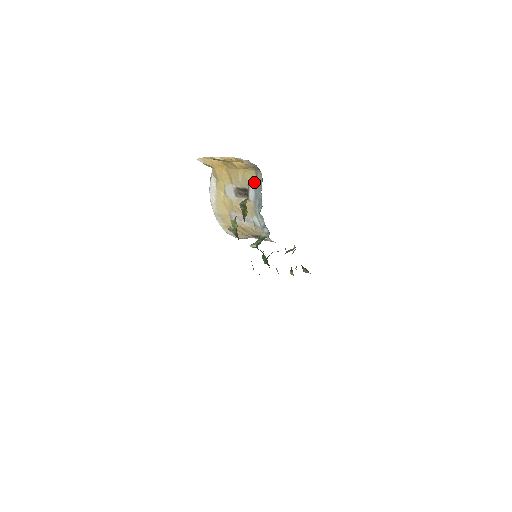
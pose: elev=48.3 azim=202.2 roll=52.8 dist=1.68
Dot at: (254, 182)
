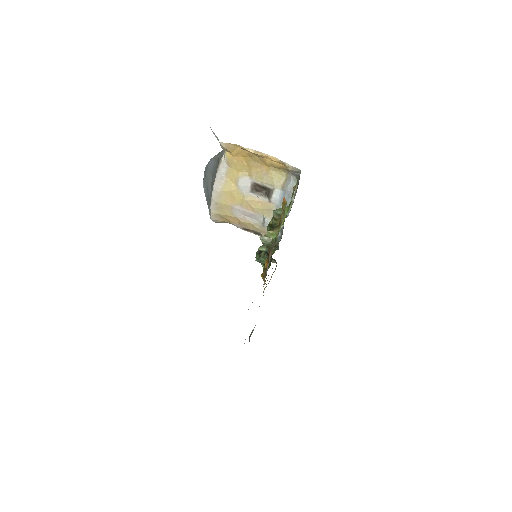
Dot at: (283, 185)
